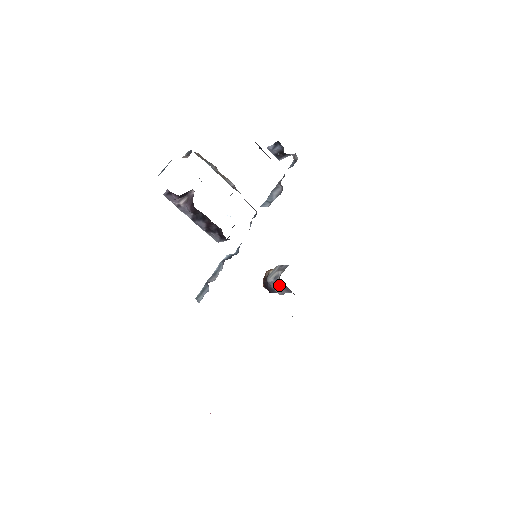
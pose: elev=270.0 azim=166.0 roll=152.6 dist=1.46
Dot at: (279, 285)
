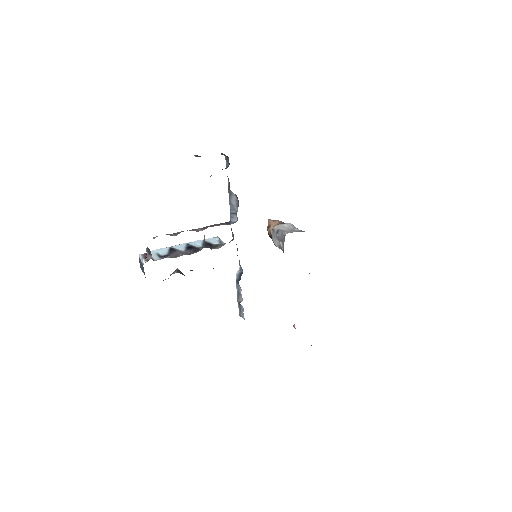
Dot at: occluded
